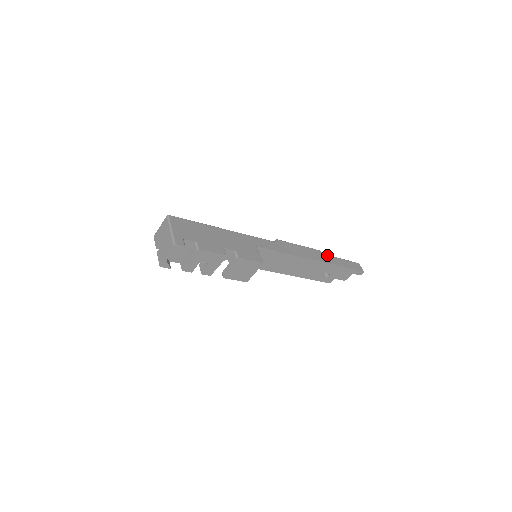
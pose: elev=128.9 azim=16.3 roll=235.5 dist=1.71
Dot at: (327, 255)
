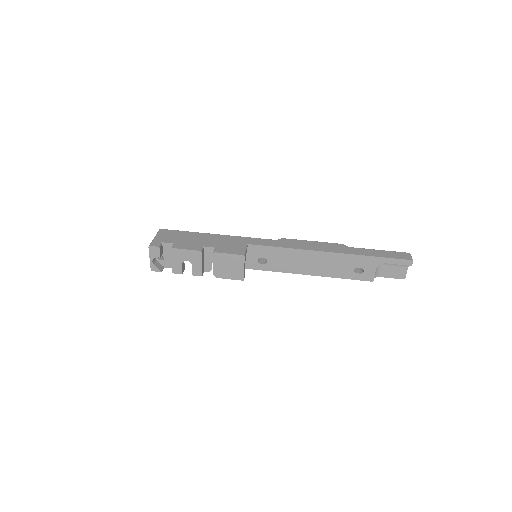
Dot at: (353, 247)
